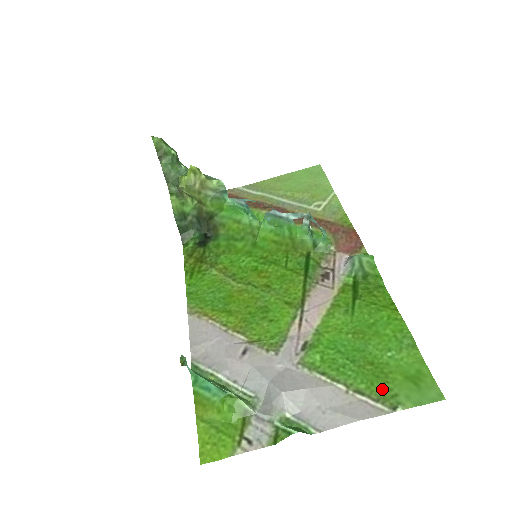
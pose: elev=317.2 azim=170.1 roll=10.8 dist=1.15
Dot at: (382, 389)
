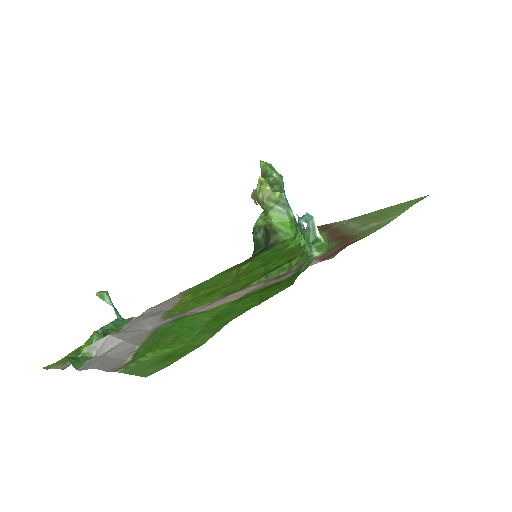
Dot at: (142, 355)
